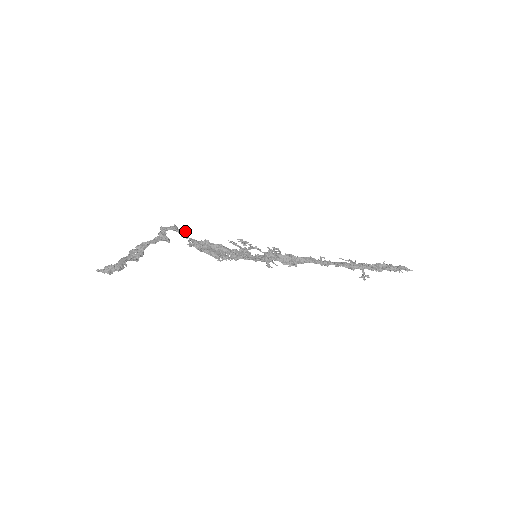
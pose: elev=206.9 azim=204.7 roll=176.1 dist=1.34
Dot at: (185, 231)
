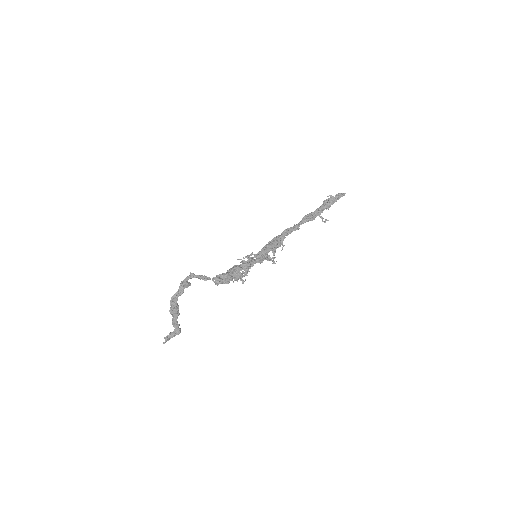
Dot at: occluded
